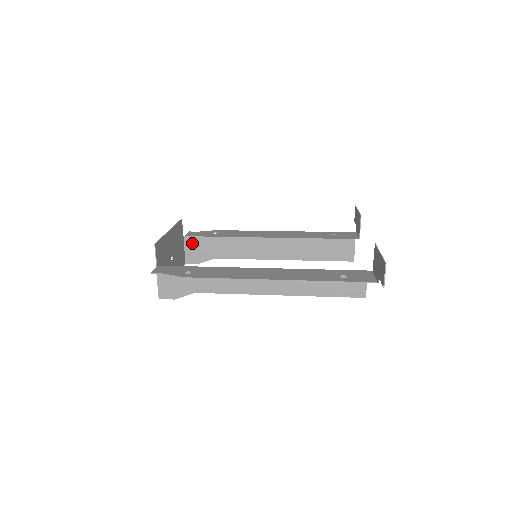
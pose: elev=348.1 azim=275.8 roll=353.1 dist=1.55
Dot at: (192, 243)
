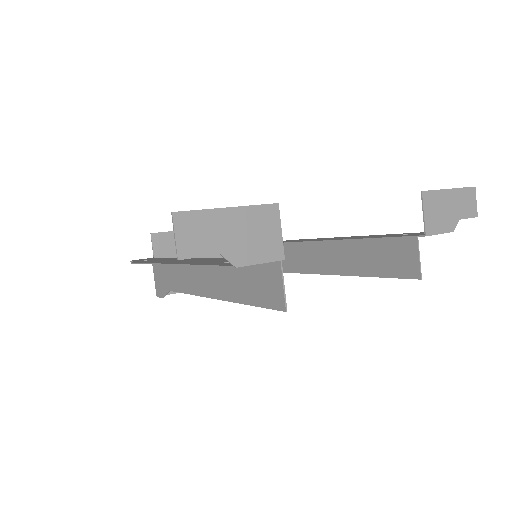
Dot at: occluded
